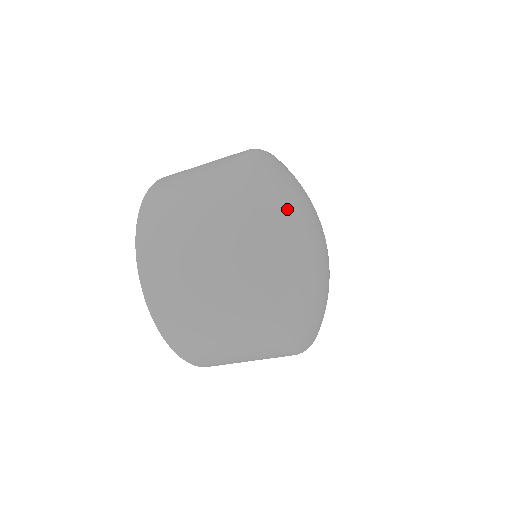
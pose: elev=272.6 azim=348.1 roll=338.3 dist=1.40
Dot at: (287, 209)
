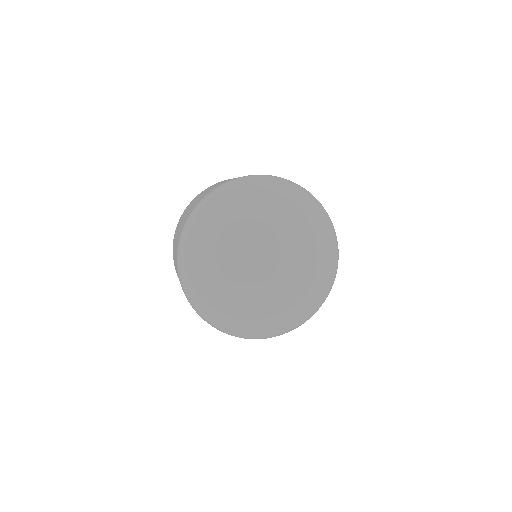
Dot at: (215, 260)
